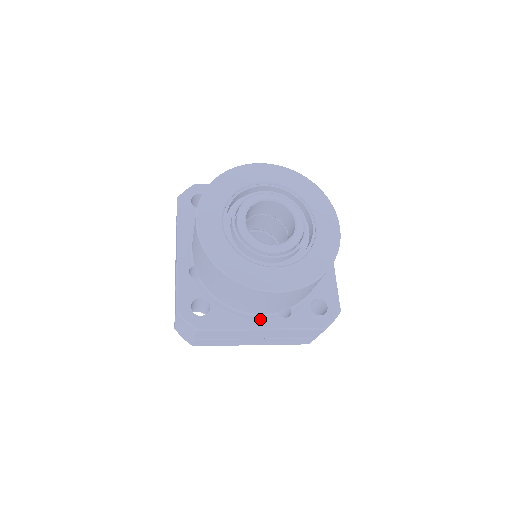
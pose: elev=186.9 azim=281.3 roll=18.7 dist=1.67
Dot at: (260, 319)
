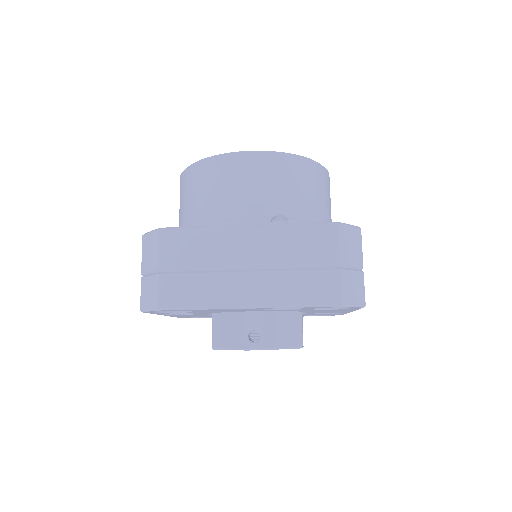
Dot at: occluded
